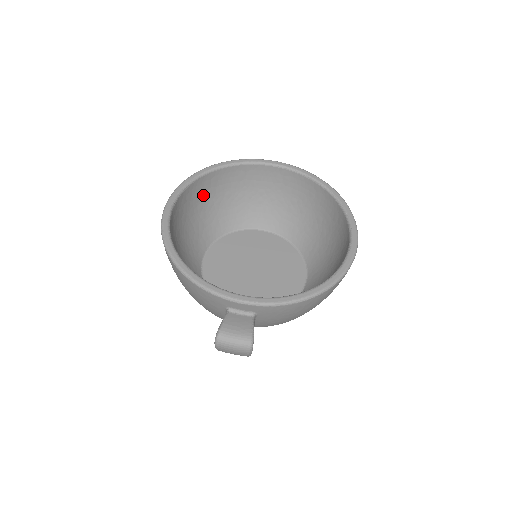
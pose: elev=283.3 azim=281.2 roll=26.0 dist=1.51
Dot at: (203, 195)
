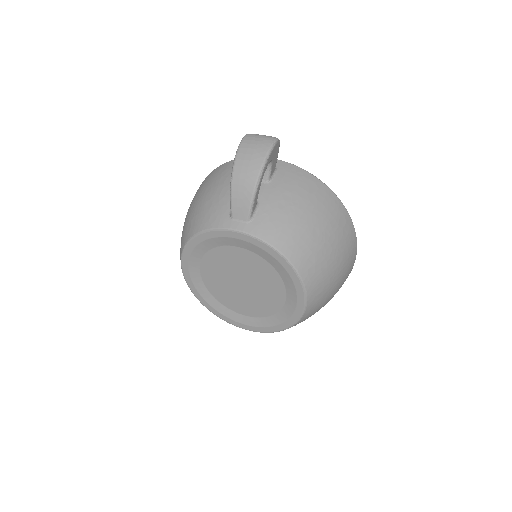
Dot at: occluded
